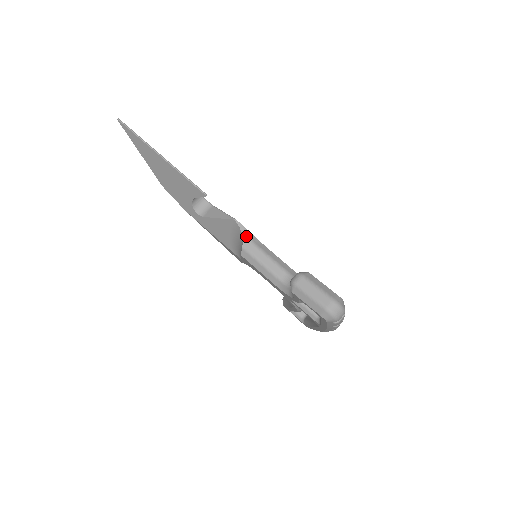
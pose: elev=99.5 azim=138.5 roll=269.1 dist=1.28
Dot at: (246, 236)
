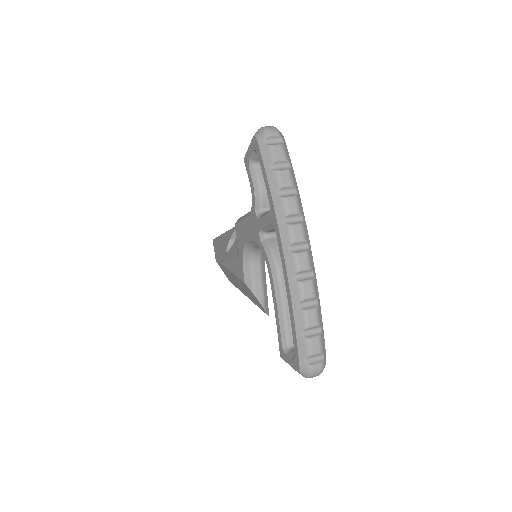
Dot at: occluded
